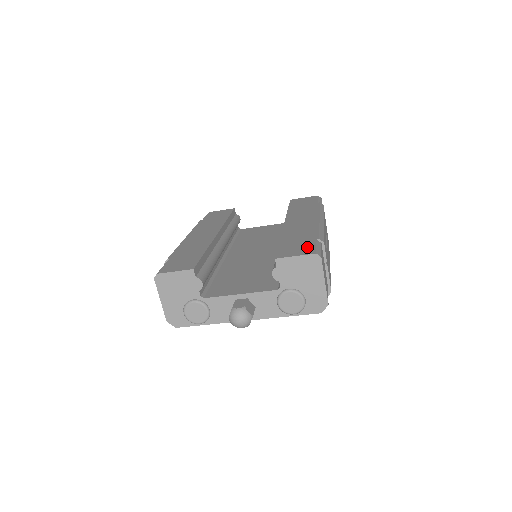
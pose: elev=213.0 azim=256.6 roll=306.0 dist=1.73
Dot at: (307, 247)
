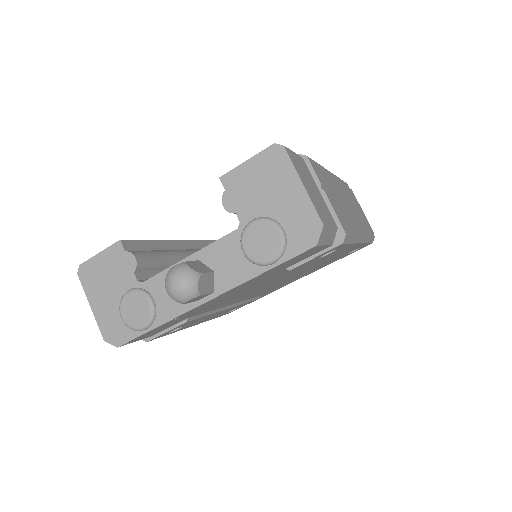
Dot at: occluded
